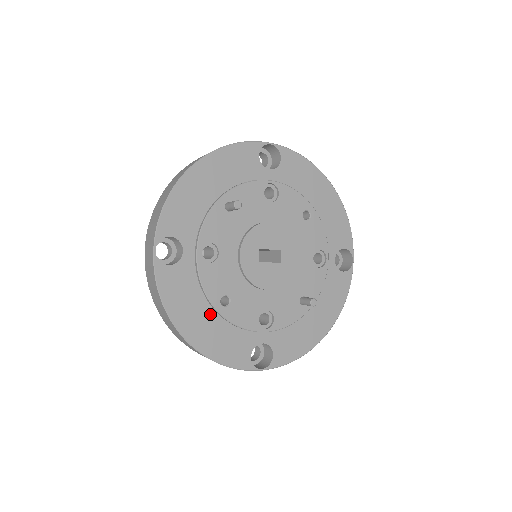
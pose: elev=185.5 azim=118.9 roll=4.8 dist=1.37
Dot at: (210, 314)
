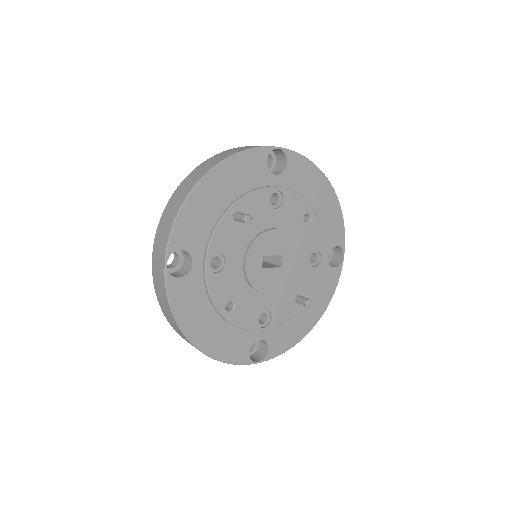
Dot at: (215, 319)
